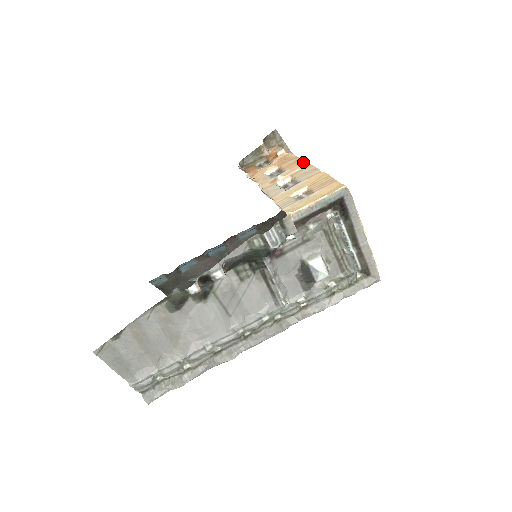
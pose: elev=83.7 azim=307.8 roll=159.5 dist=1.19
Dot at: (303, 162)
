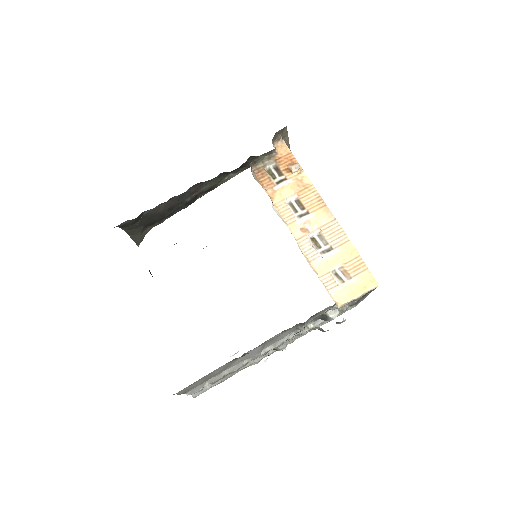
Dot at: (326, 208)
